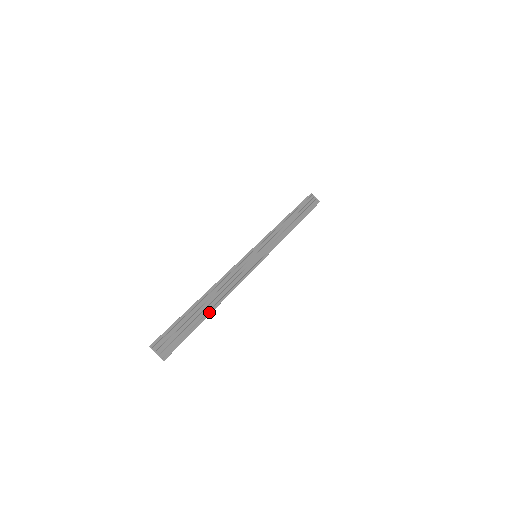
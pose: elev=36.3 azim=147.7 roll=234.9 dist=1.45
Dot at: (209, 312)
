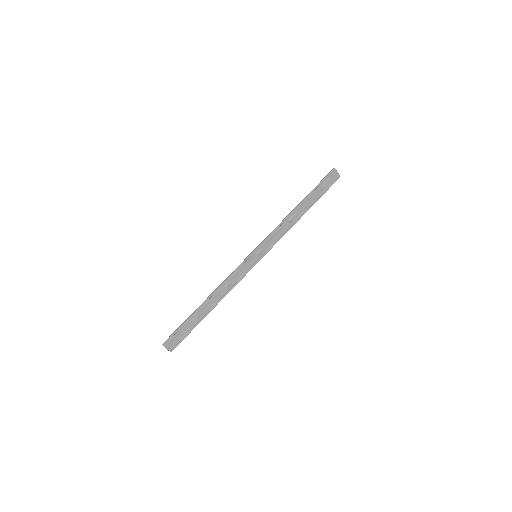
Dot at: (207, 314)
